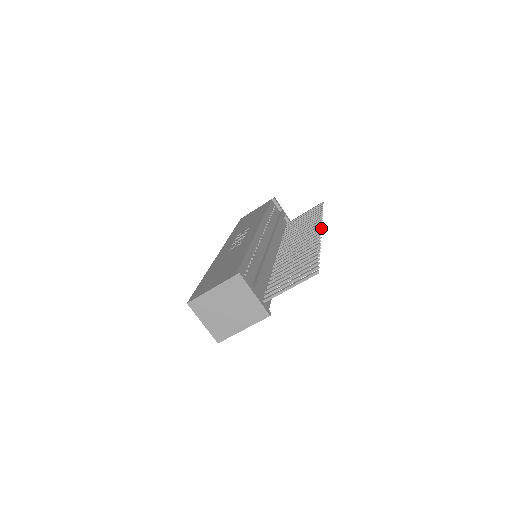
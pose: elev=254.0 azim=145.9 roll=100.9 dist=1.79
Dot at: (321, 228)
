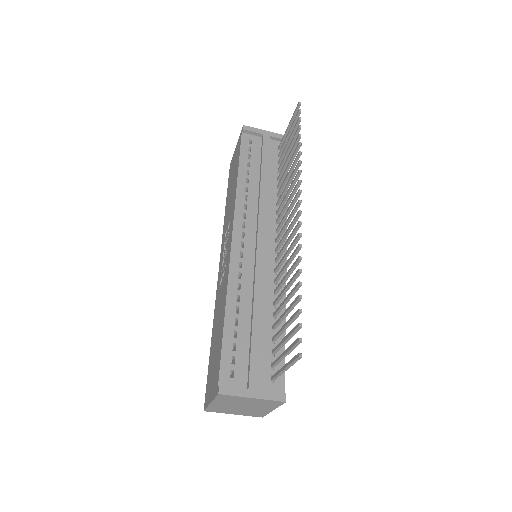
Dot at: (299, 201)
